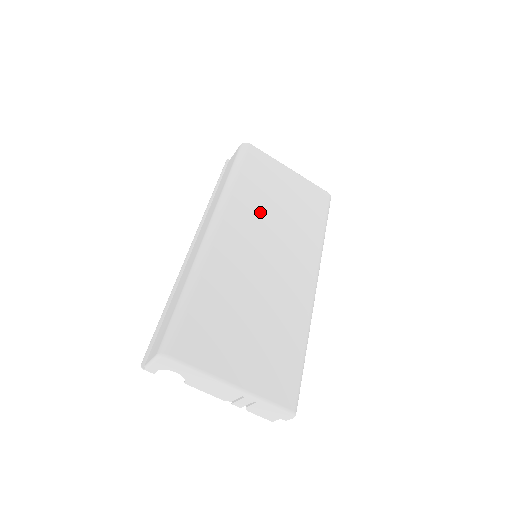
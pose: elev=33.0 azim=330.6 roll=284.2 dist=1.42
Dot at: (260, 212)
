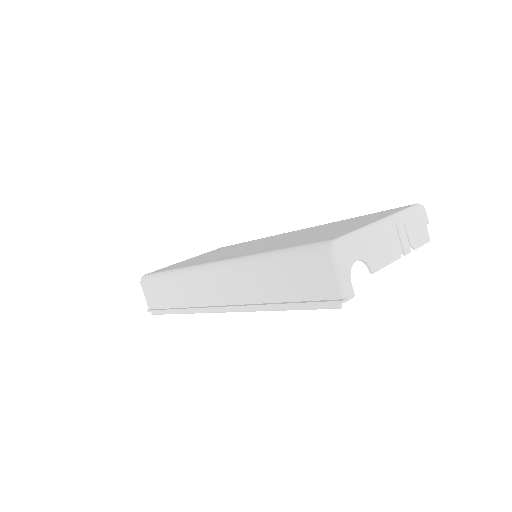
Dot at: (215, 256)
